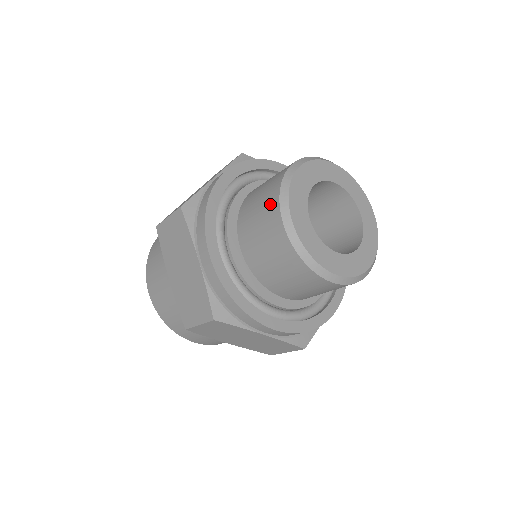
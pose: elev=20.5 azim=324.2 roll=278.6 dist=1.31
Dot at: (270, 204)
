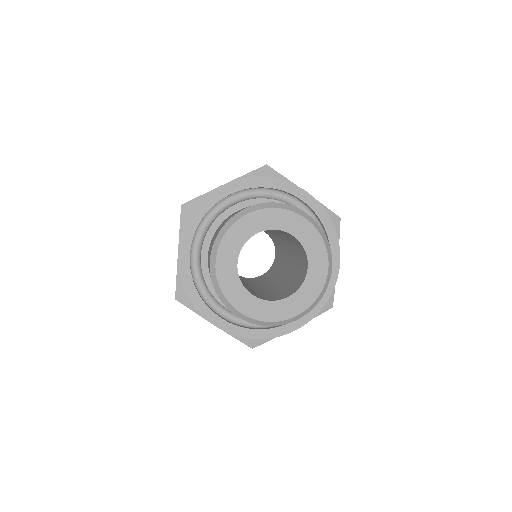
Dot at: occluded
